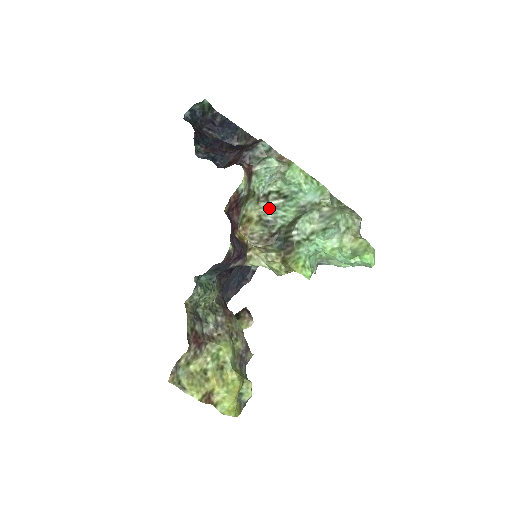
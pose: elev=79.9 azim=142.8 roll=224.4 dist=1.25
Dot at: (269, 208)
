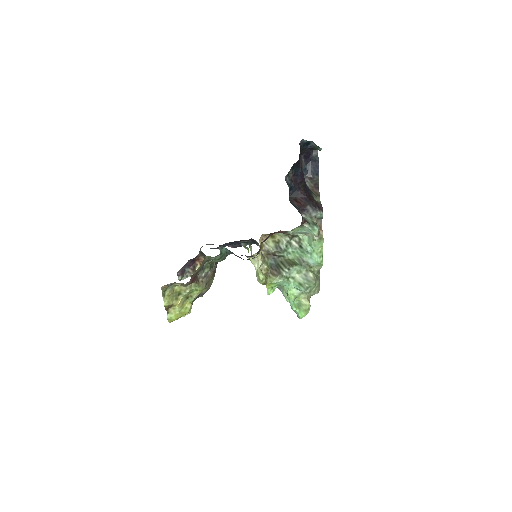
Dot at: (288, 243)
